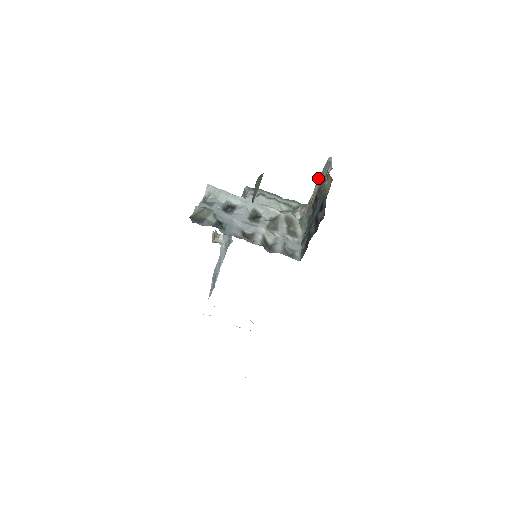
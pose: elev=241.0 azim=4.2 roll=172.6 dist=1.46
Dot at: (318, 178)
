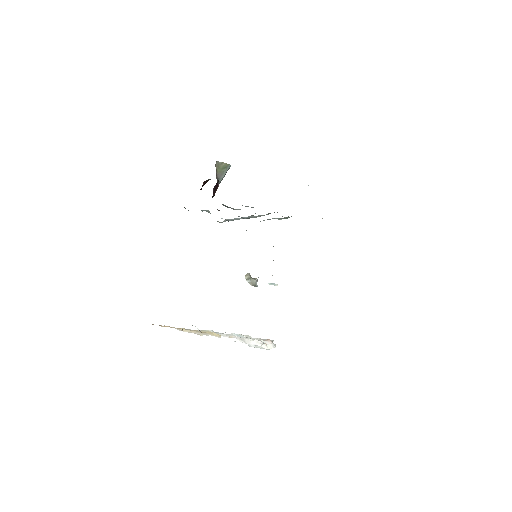
Dot at: occluded
